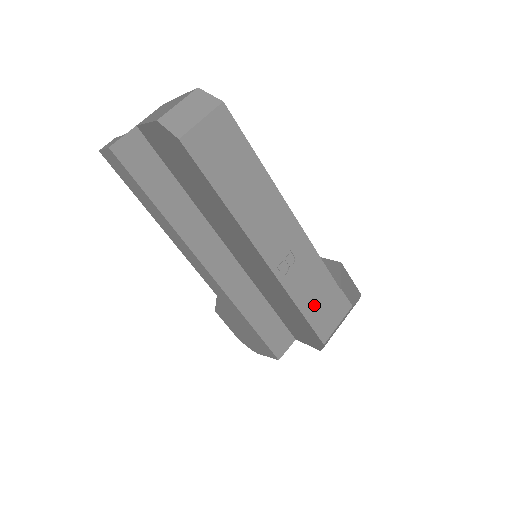
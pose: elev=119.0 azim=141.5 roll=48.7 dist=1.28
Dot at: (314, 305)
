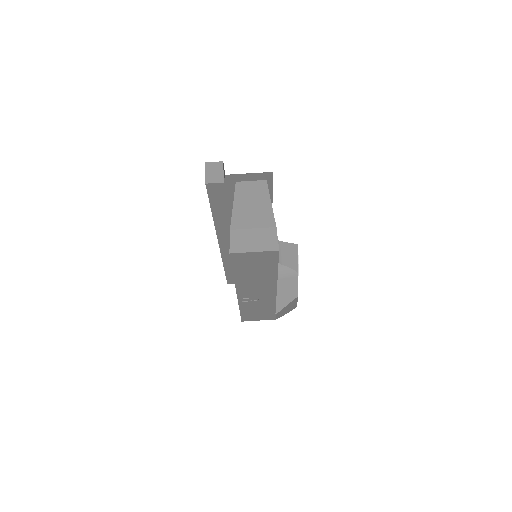
Dot at: (251, 312)
